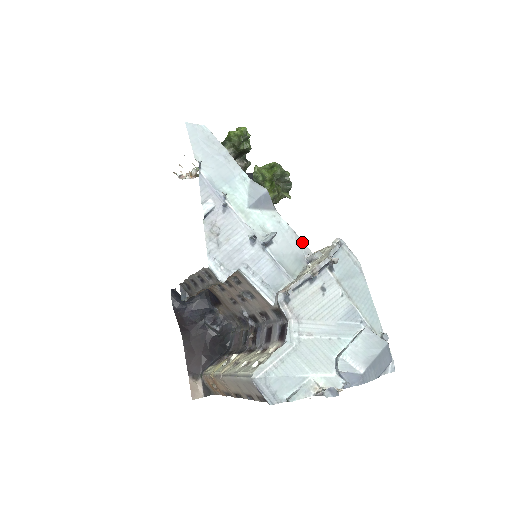
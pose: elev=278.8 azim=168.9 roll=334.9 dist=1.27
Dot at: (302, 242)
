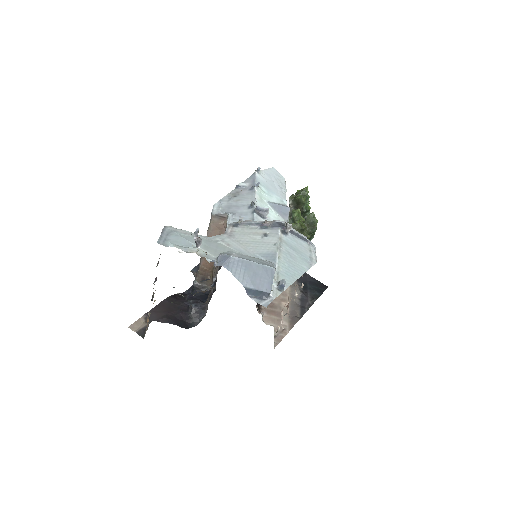
Dot at: occluded
